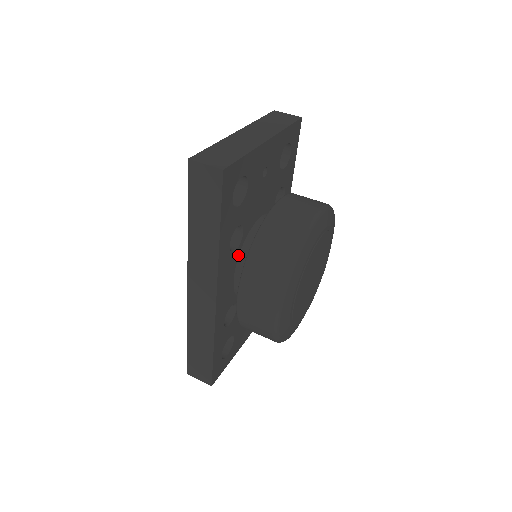
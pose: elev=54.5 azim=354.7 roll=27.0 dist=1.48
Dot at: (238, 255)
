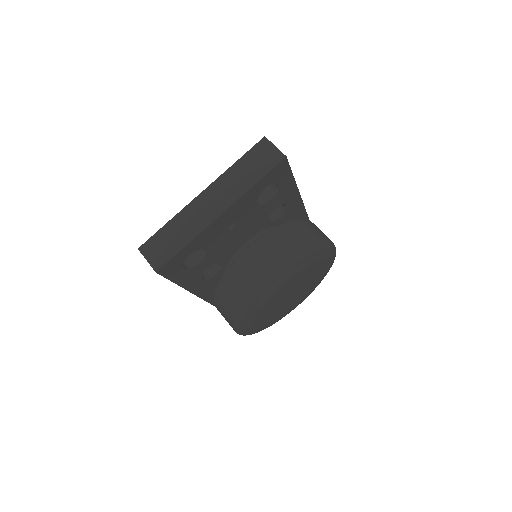
Dot at: (223, 273)
